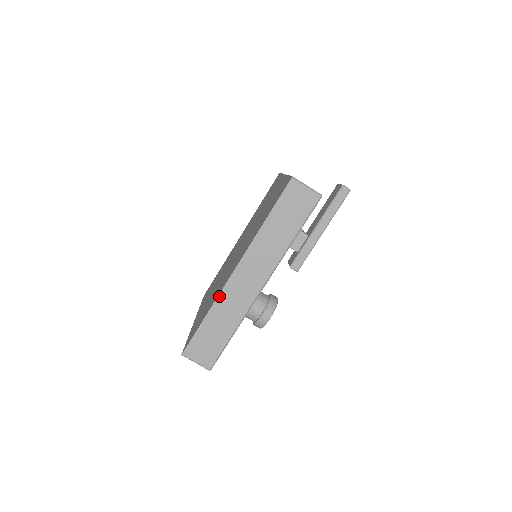
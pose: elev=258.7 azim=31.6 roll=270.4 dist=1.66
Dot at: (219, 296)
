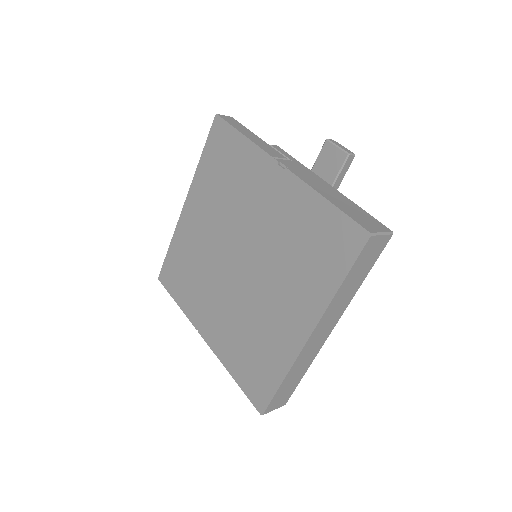
Dot at: (295, 362)
